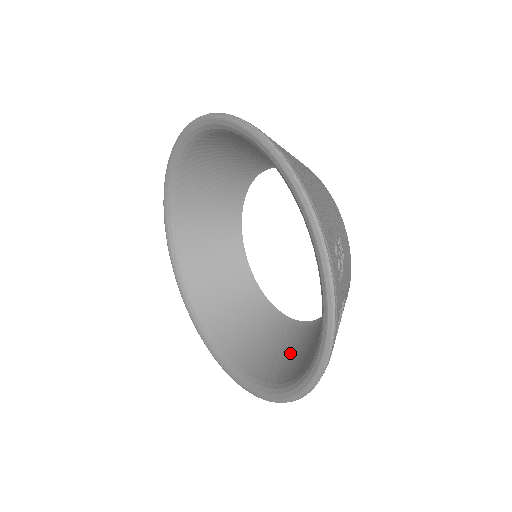
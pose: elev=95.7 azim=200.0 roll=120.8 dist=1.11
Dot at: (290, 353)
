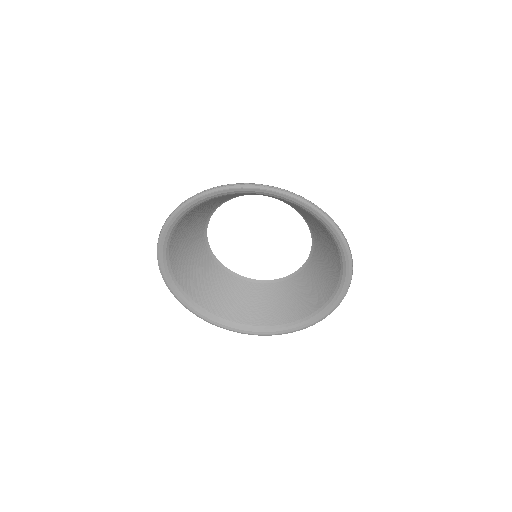
Dot at: (320, 278)
